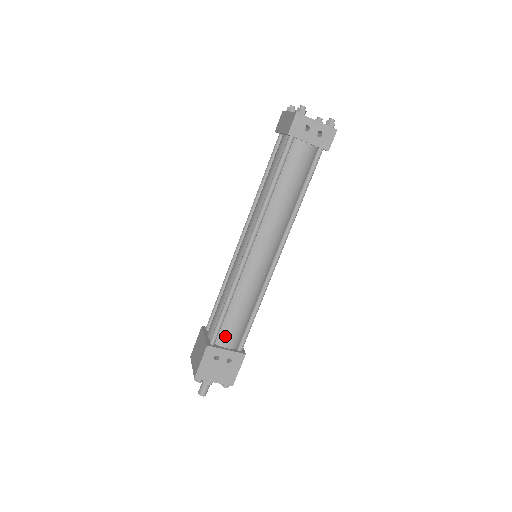
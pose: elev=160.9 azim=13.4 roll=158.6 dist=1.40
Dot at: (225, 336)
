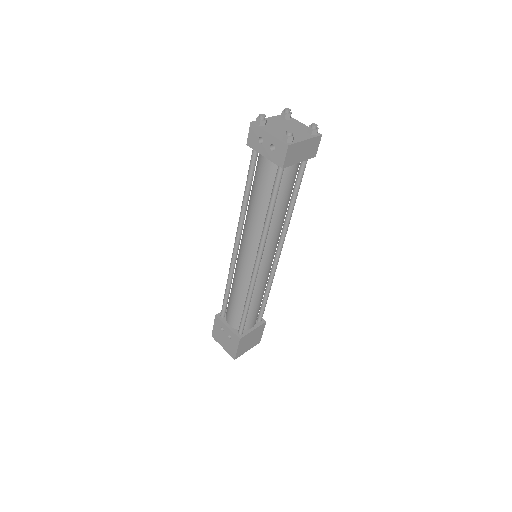
Dot at: (228, 315)
